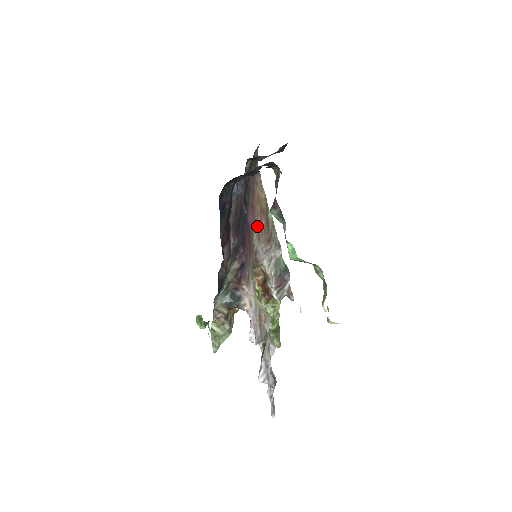
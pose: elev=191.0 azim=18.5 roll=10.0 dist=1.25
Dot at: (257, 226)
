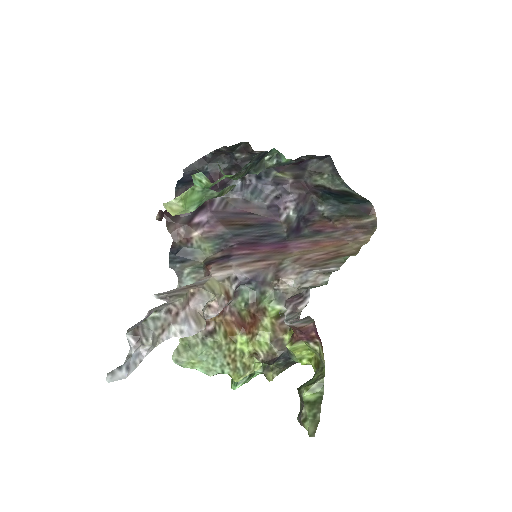
Dot at: (306, 254)
